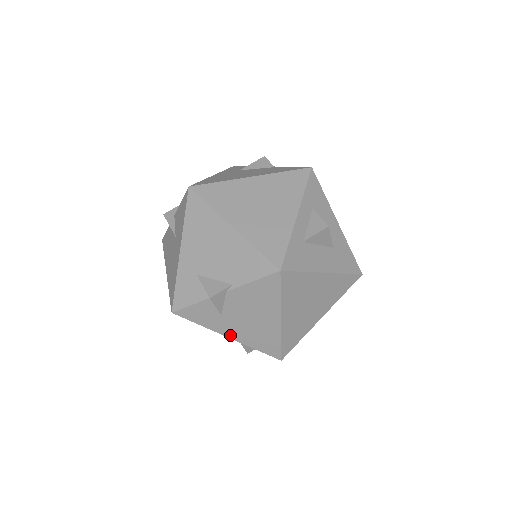
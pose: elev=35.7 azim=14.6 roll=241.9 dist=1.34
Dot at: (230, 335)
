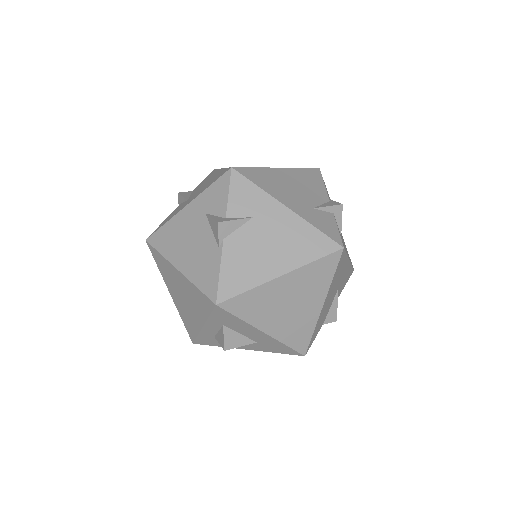
Dot at: occluded
